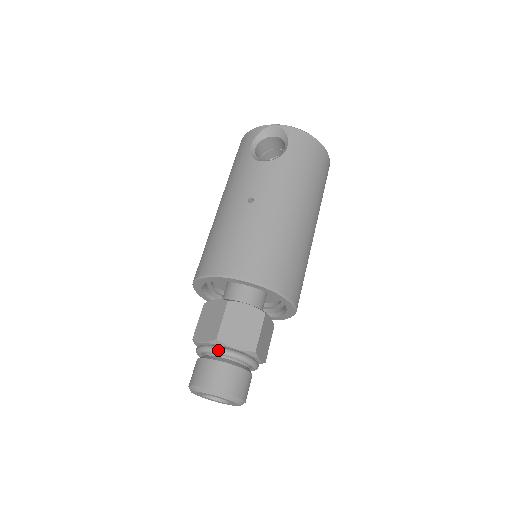
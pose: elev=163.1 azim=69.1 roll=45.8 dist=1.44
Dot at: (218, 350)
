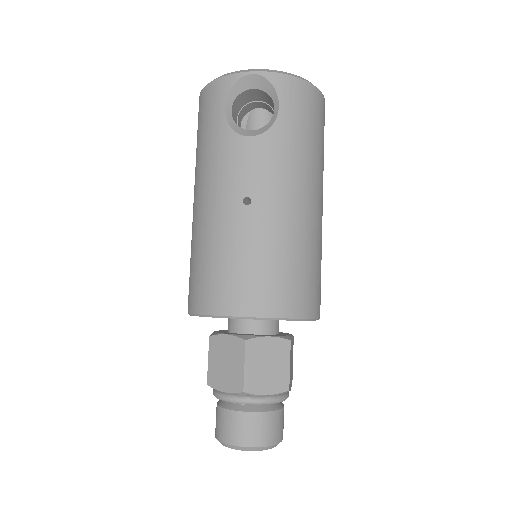
Dot at: (247, 401)
